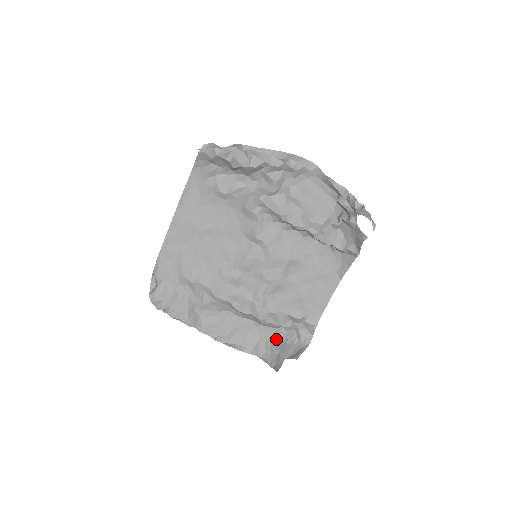
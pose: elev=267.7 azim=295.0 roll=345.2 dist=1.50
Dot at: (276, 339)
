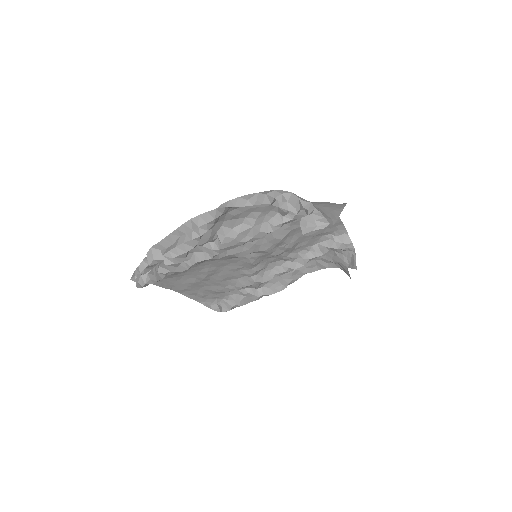
Dot at: (326, 255)
